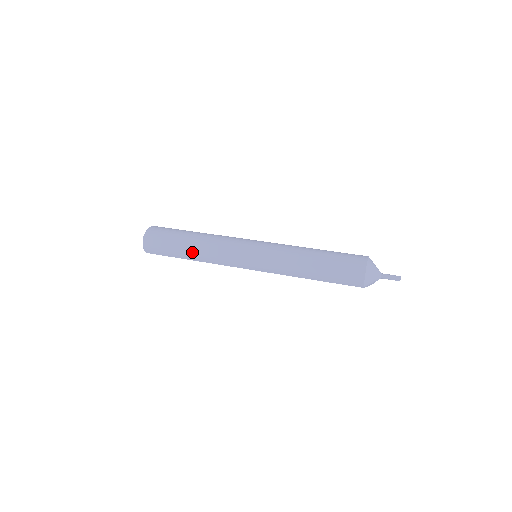
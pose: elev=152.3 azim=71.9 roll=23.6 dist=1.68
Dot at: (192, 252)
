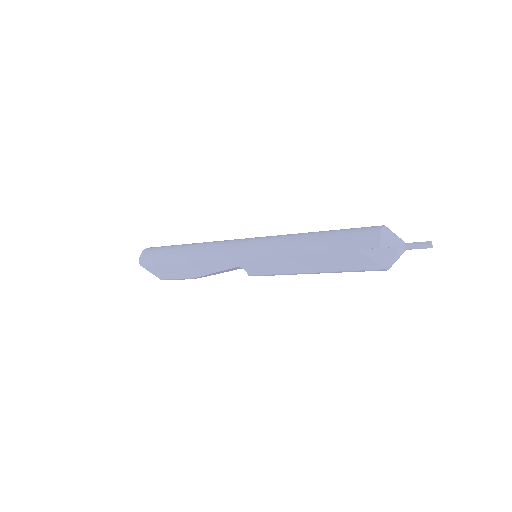
Dot at: (186, 251)
